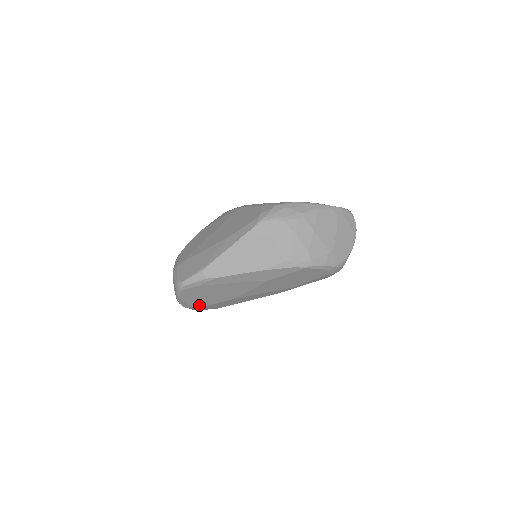
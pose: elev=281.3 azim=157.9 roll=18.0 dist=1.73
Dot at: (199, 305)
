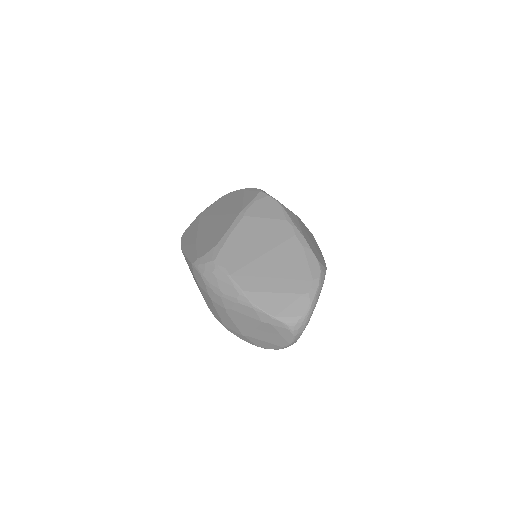
Dot at: occluded
